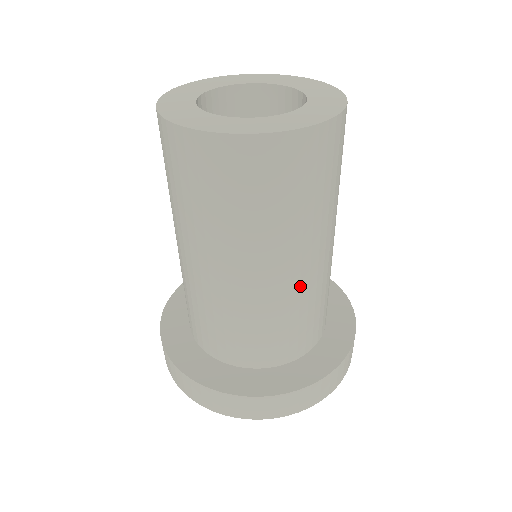
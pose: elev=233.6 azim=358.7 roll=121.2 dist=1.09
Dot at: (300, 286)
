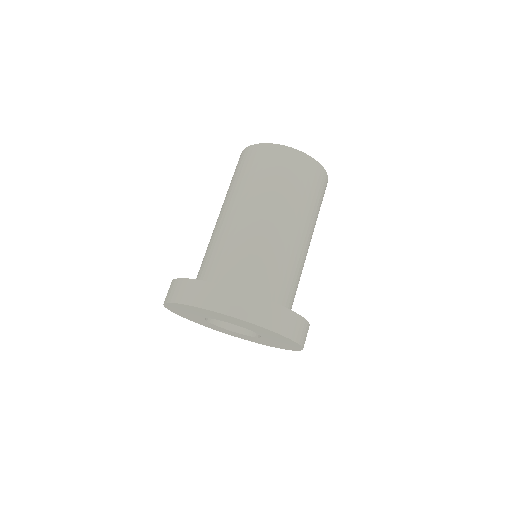
Dot at: (249, 229)
